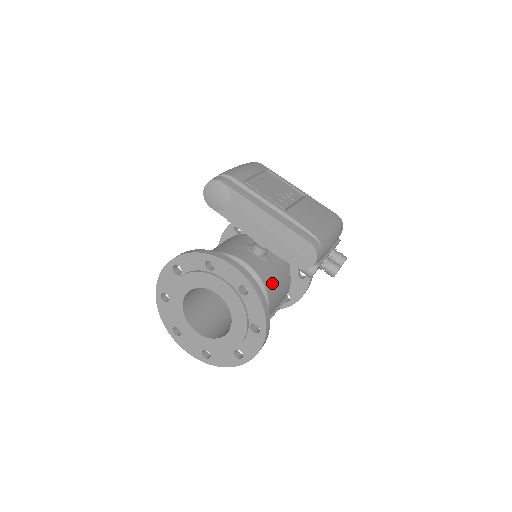
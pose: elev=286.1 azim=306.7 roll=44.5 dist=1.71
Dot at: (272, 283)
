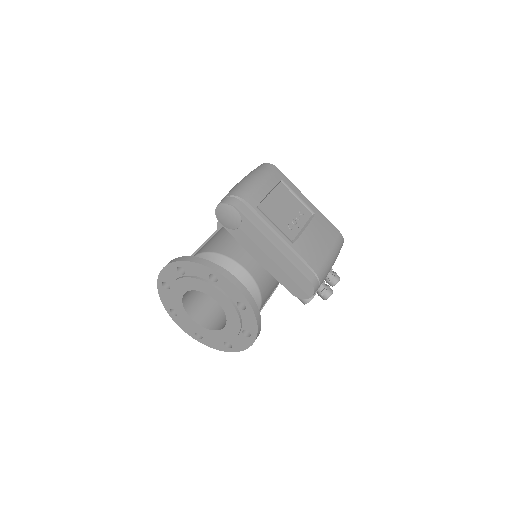
Dot at: (267, 286)
